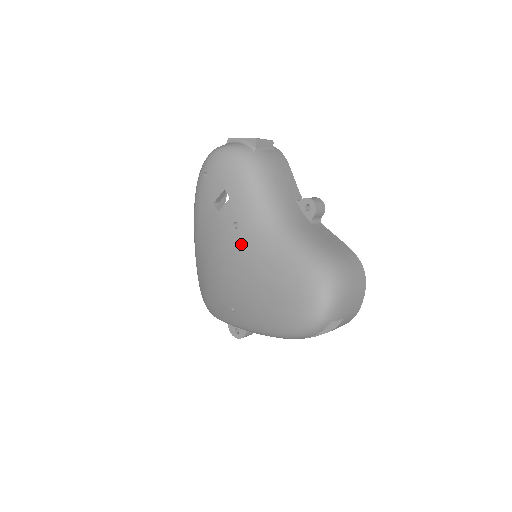
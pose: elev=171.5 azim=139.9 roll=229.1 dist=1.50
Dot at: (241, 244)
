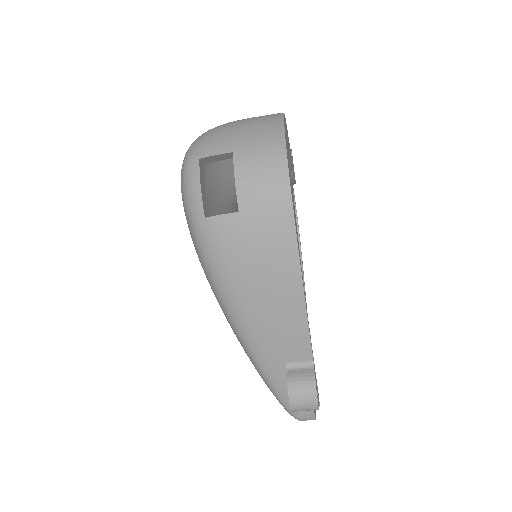
Dot at: occluded
